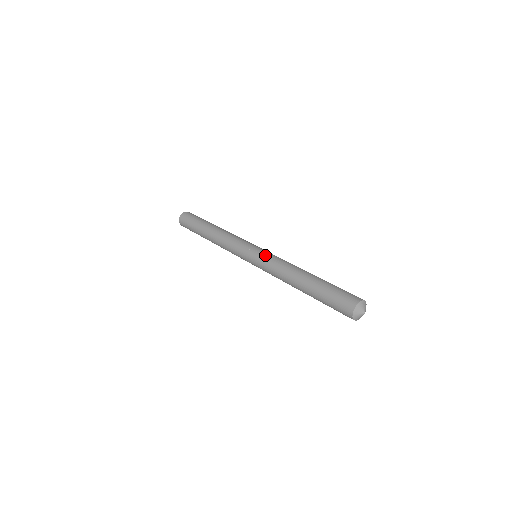
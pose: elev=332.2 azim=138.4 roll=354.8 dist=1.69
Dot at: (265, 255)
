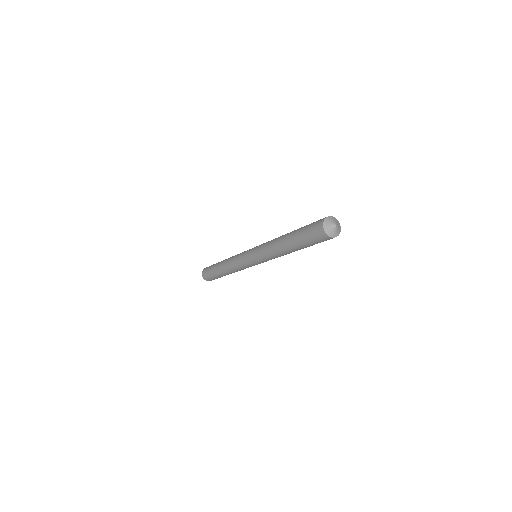
Dot at: occluded
